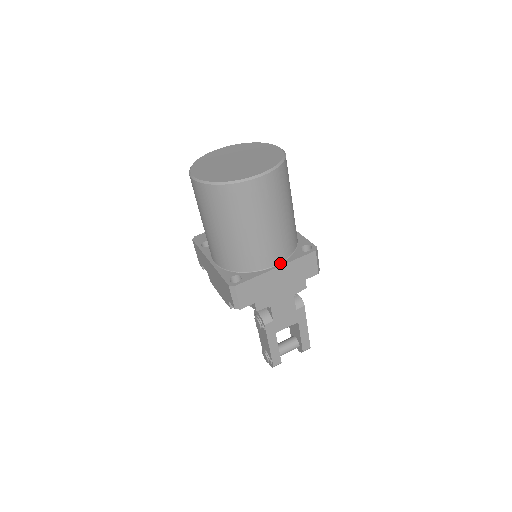
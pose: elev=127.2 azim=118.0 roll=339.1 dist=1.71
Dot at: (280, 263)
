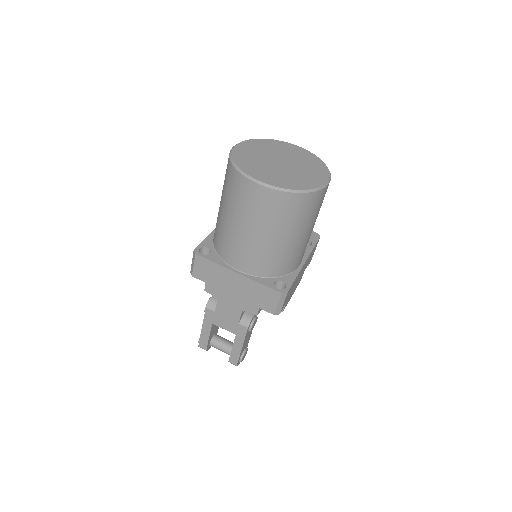
Dot at: (245, 273)
